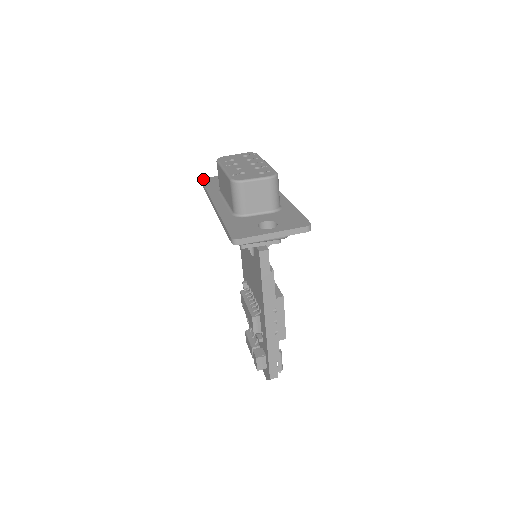
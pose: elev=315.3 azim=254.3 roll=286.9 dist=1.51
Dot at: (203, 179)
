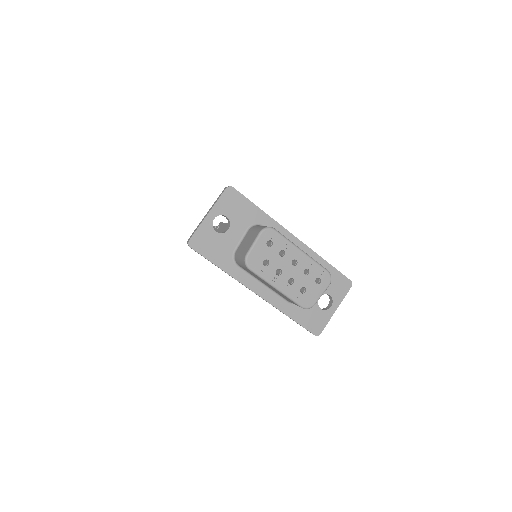
Dot at: (191, 245)
